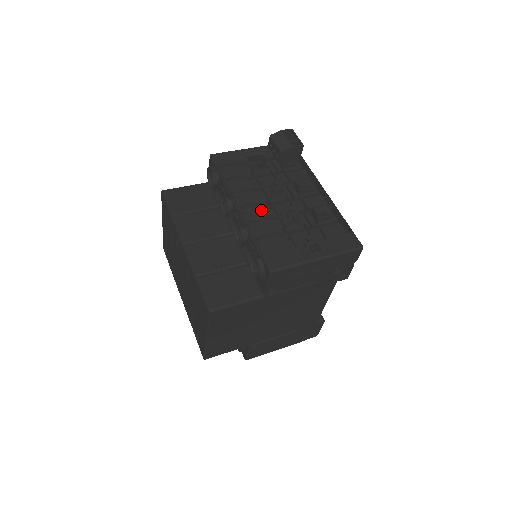
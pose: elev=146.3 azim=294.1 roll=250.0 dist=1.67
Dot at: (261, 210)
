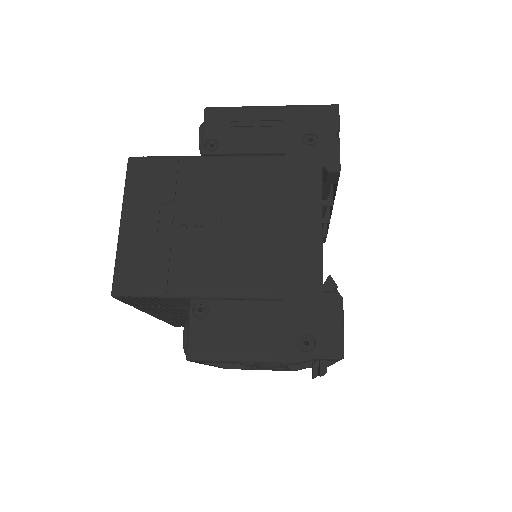
Dot at: occluded
